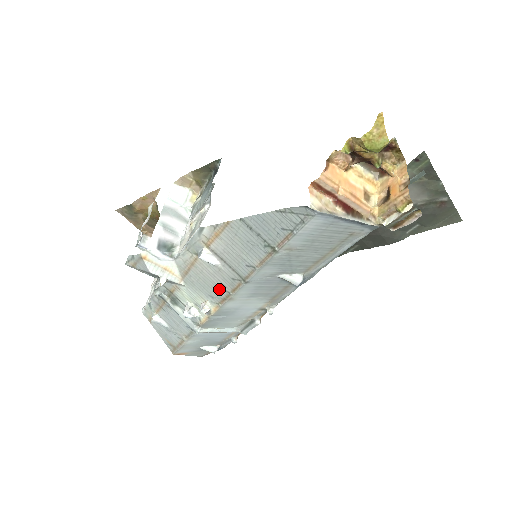
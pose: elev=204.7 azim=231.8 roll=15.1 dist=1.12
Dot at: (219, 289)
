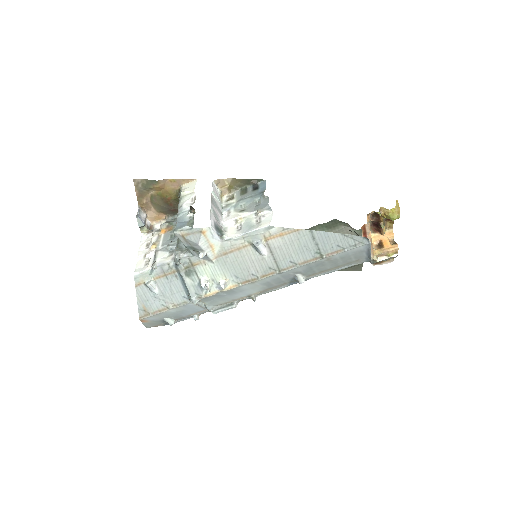
Dot at: (250, 273)
